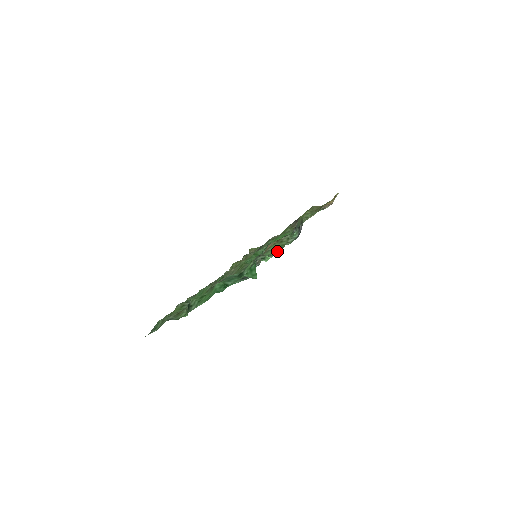
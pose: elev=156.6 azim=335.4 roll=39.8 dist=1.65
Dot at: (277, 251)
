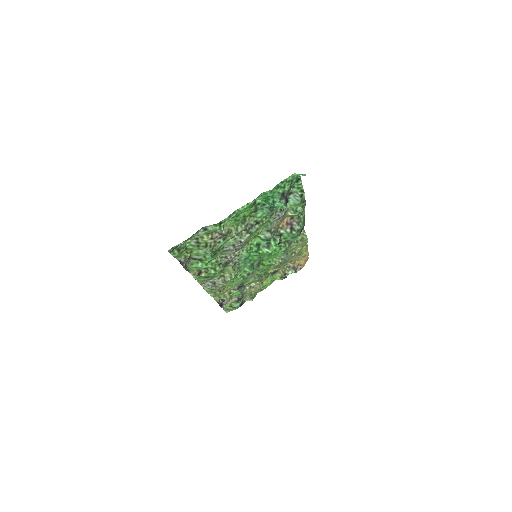
Dot at: (300, 205)
